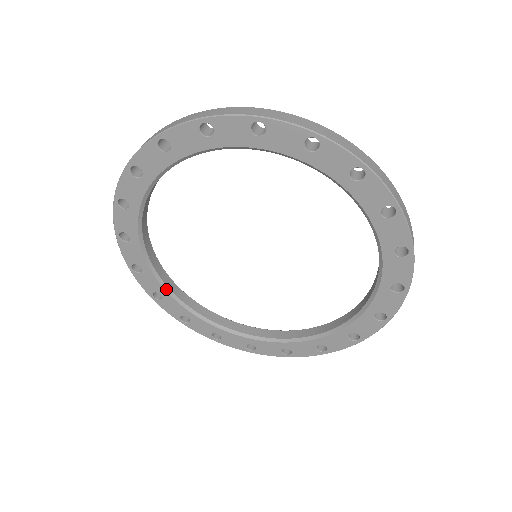
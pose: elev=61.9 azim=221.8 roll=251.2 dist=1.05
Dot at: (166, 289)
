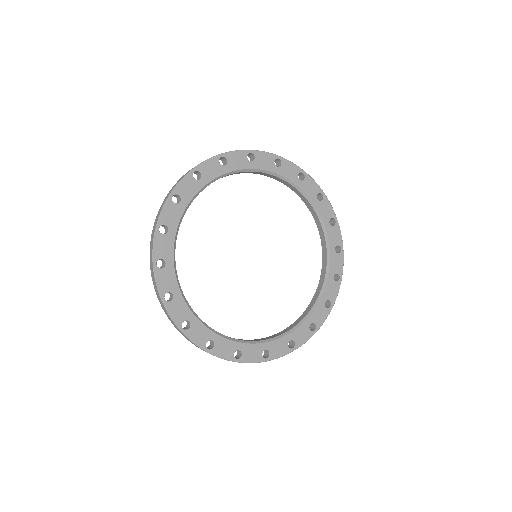
Dot at: (180, 288)
